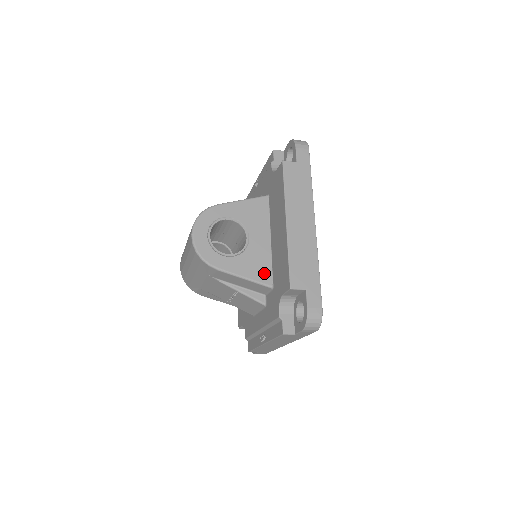
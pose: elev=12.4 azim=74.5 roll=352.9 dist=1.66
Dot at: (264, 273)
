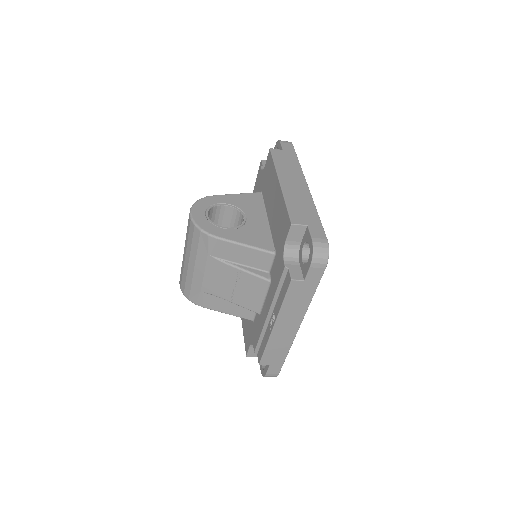
Dot at: (265, 242)
